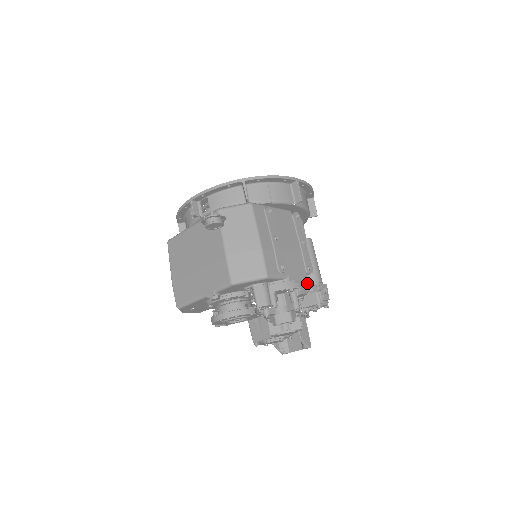
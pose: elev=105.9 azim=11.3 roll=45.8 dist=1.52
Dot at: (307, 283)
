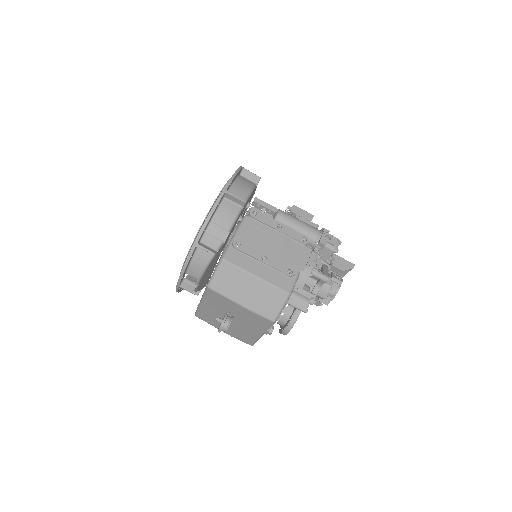
Dot at: (314, 253)
